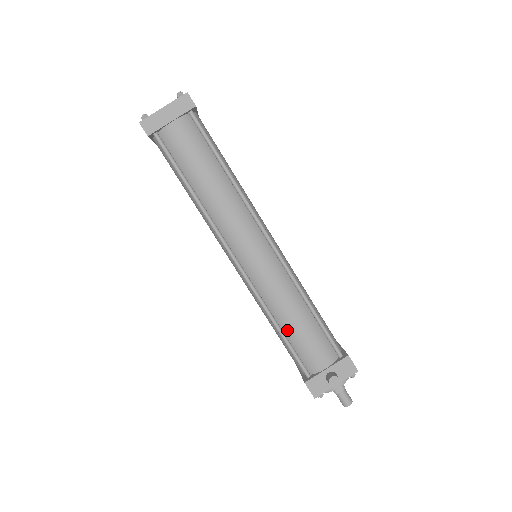
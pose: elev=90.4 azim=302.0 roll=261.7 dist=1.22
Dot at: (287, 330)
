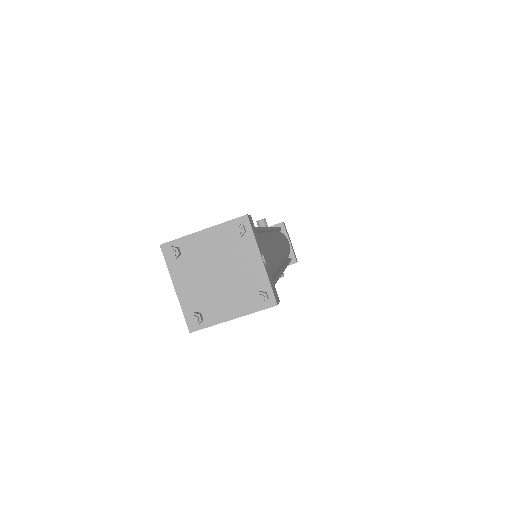
Dot at: occluded
